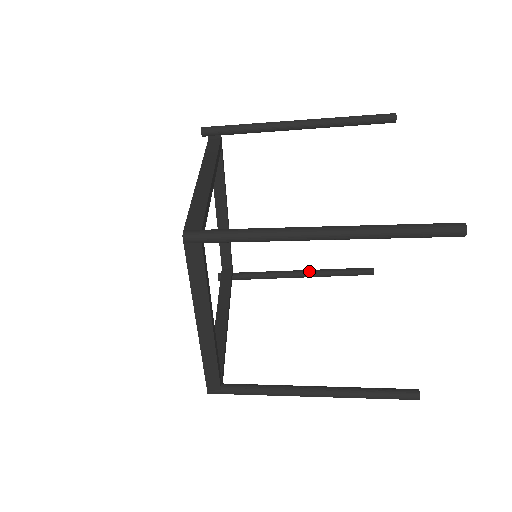
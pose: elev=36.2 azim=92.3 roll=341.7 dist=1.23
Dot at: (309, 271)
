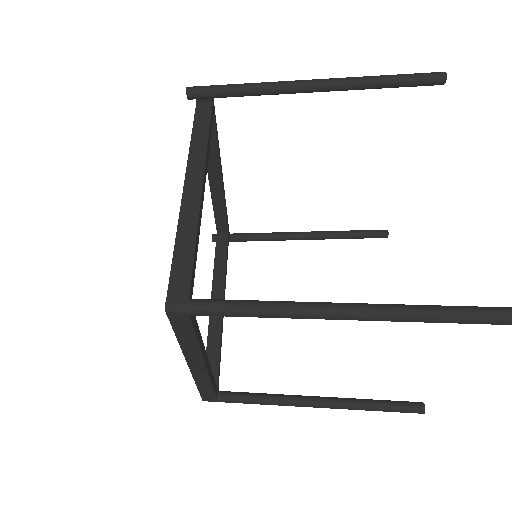
Dot at: (315, 234)
